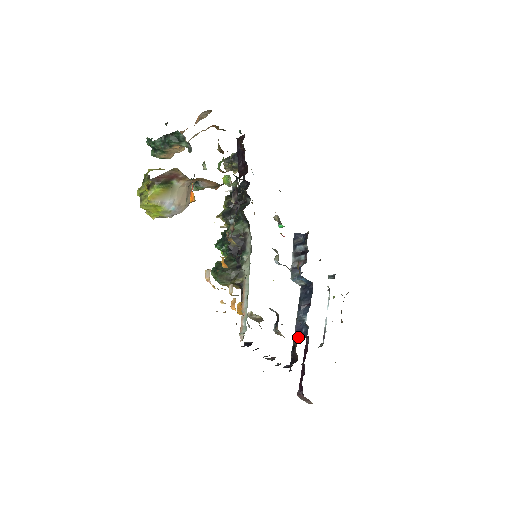
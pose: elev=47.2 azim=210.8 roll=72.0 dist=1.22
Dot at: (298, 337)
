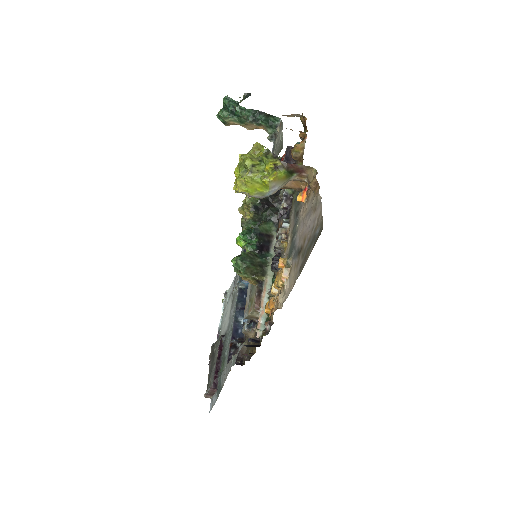
Dot at: (235, 336)
